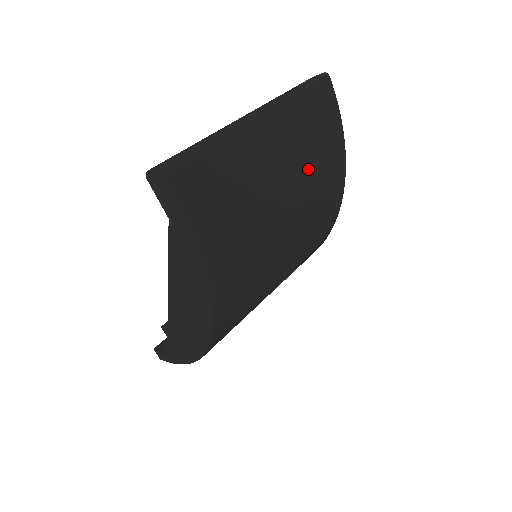
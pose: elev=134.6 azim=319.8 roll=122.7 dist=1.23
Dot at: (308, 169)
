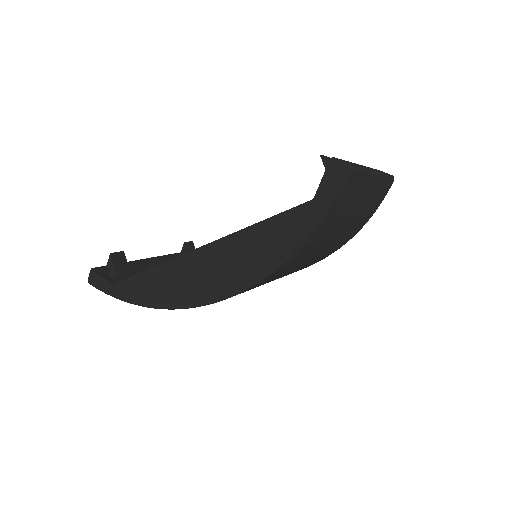
Dot at: (352, 228)
